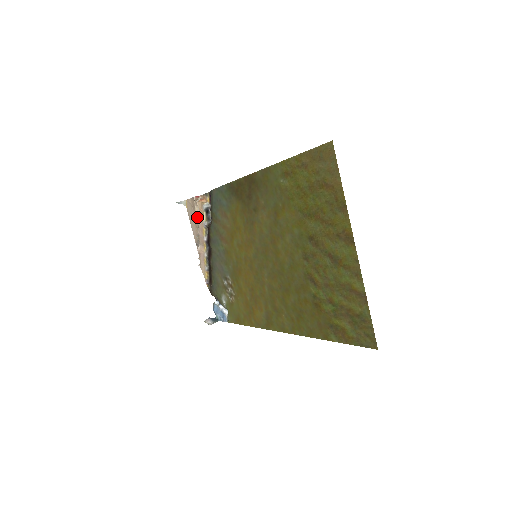
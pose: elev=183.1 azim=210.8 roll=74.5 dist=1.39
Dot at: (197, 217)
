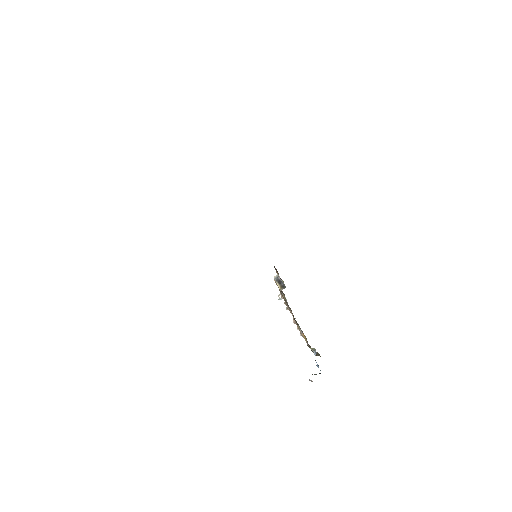
Dot at: (280, 293)
